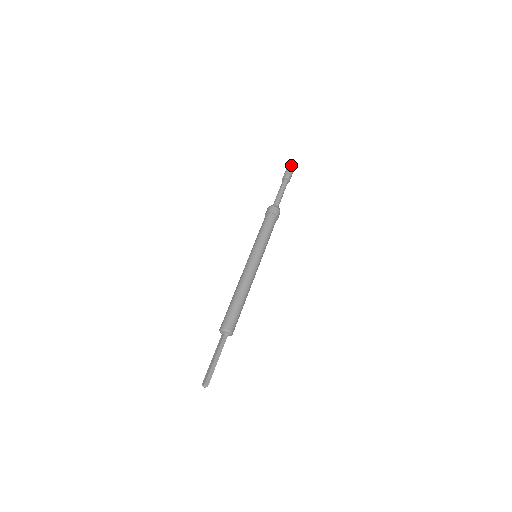
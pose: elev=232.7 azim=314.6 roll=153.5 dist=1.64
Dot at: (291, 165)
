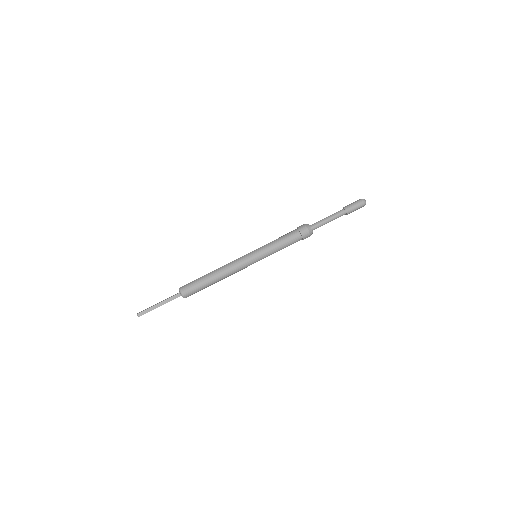
Dot at: (362, 200)
